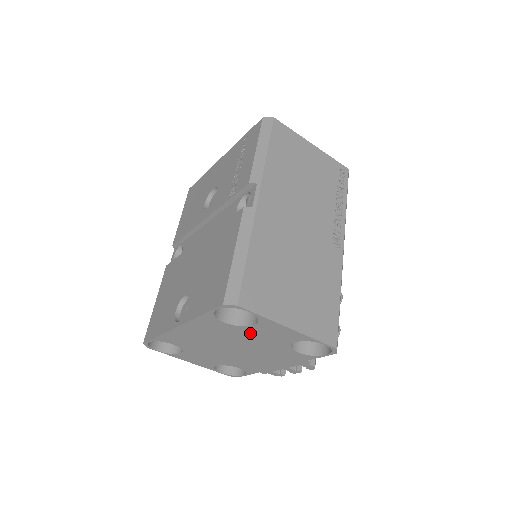
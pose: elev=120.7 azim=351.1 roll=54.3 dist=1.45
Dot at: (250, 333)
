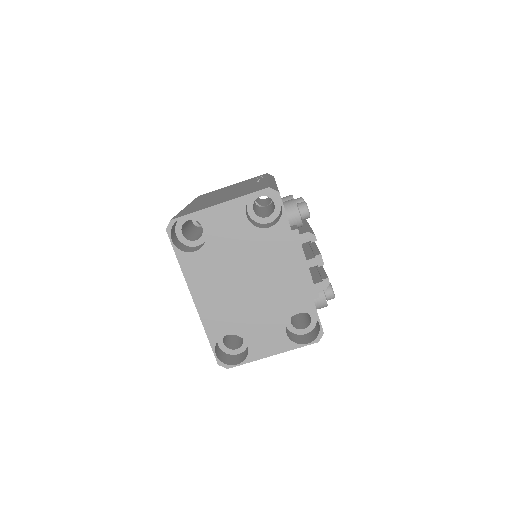
Dot at: (220, 244)
